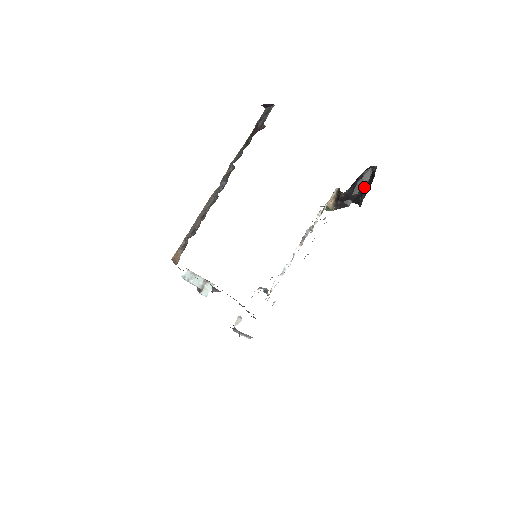
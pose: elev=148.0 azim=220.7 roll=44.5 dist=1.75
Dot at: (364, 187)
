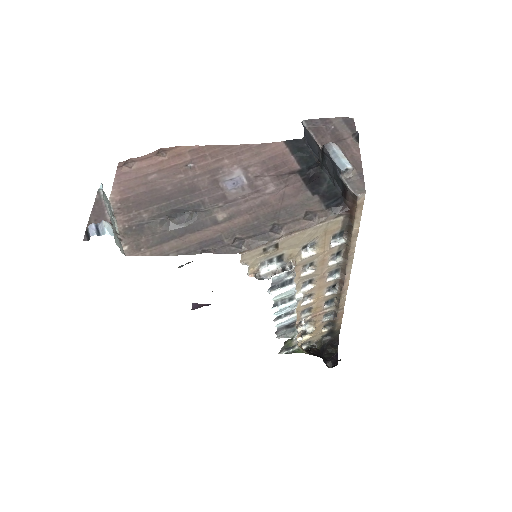
Dot at: occluded
